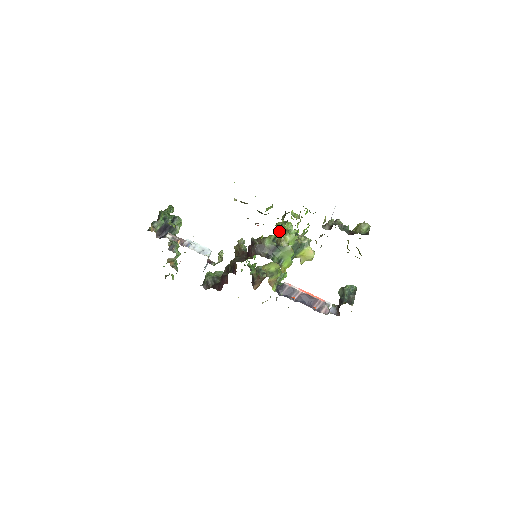
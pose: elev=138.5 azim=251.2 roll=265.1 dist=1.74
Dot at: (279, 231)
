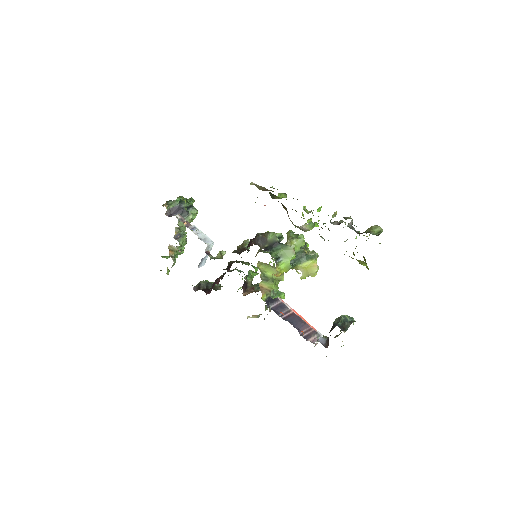
Dot at: (288, 237)
